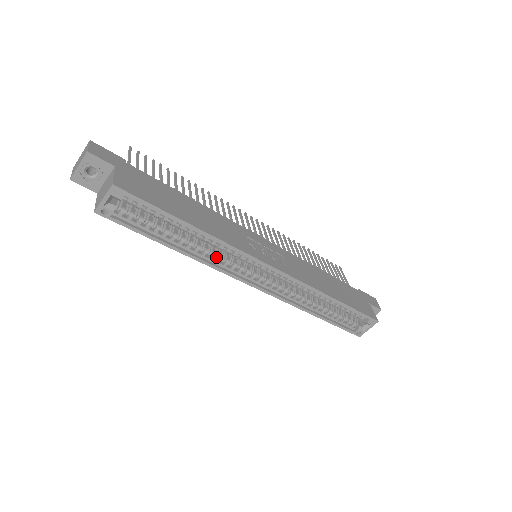
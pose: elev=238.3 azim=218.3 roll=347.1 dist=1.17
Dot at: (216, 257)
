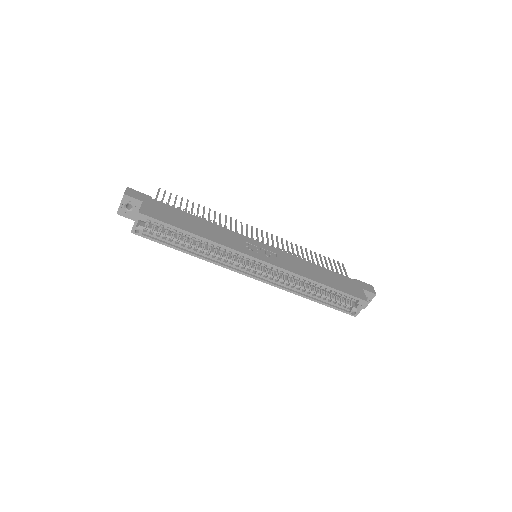
Dot at: (220, 257)
